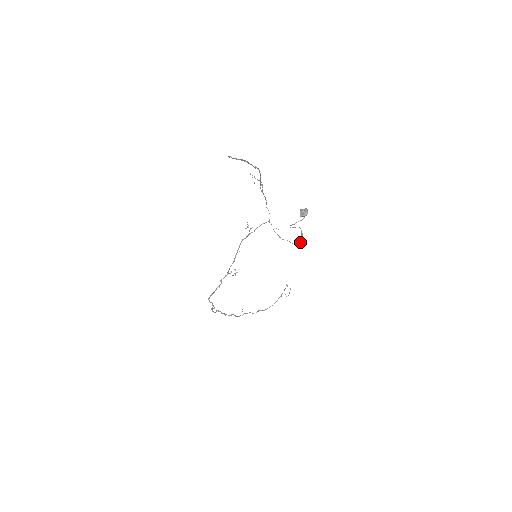
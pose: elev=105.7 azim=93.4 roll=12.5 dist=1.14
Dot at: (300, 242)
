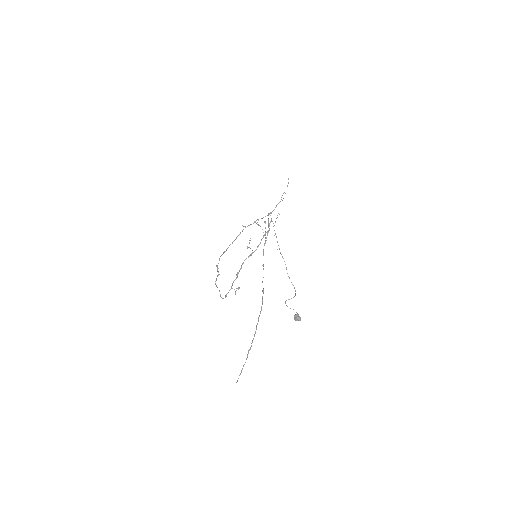
Dot at: (294, 287)
